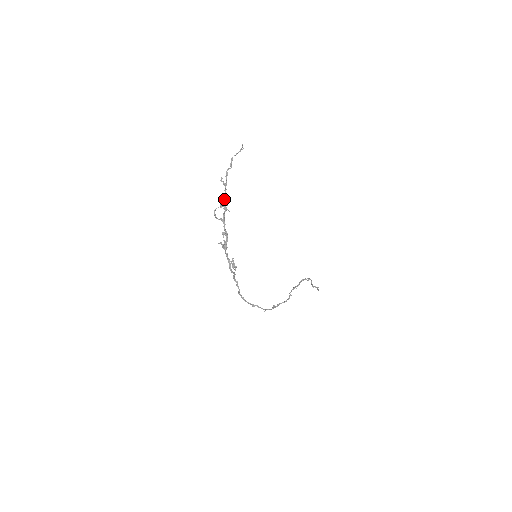
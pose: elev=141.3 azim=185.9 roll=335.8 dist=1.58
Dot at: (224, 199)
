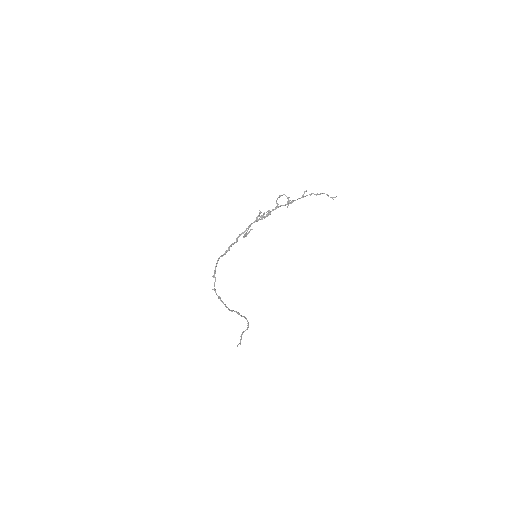
Dot at: (292, 201)
